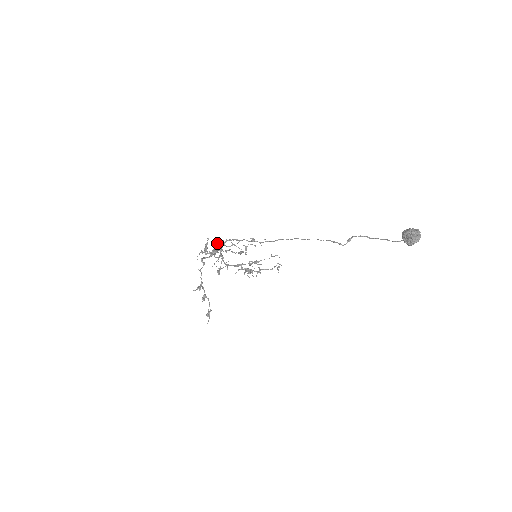
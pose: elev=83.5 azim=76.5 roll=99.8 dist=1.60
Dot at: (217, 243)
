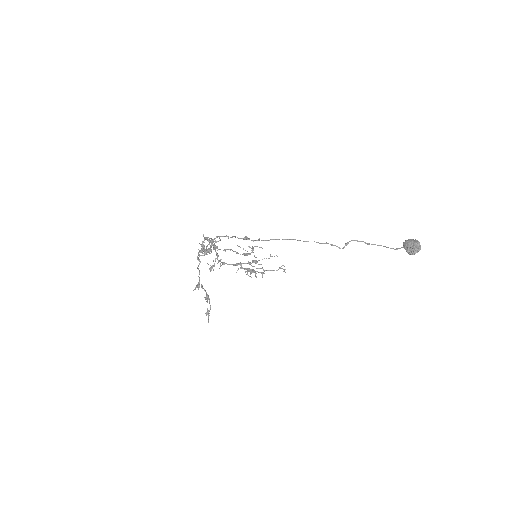
Dot at: (207, 240)
